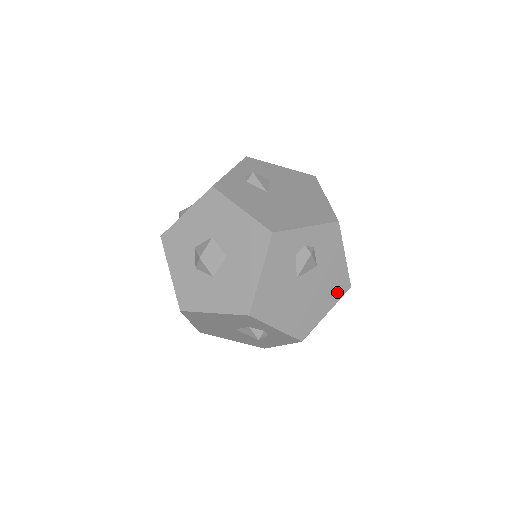
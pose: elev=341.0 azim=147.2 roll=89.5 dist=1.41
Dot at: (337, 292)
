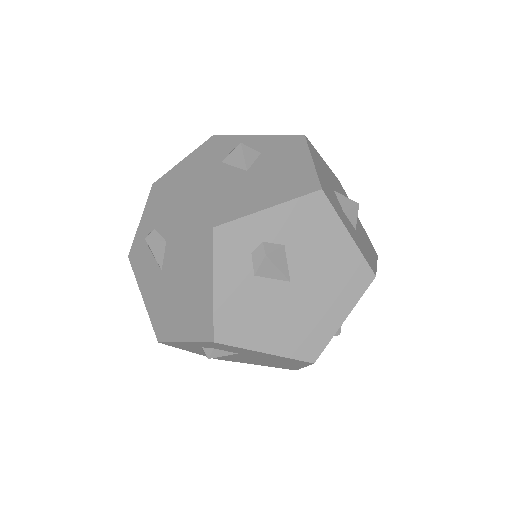
Dot at: (297, 363)
